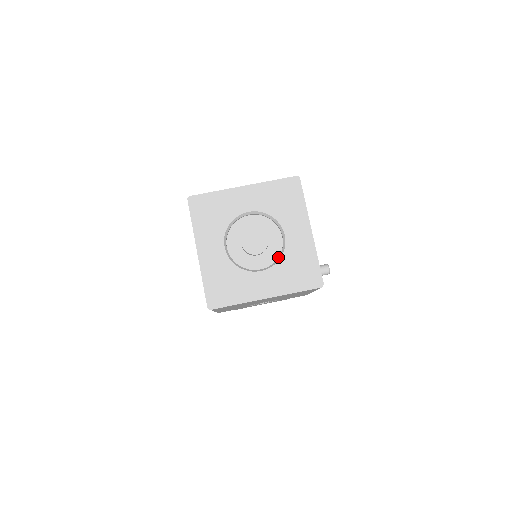
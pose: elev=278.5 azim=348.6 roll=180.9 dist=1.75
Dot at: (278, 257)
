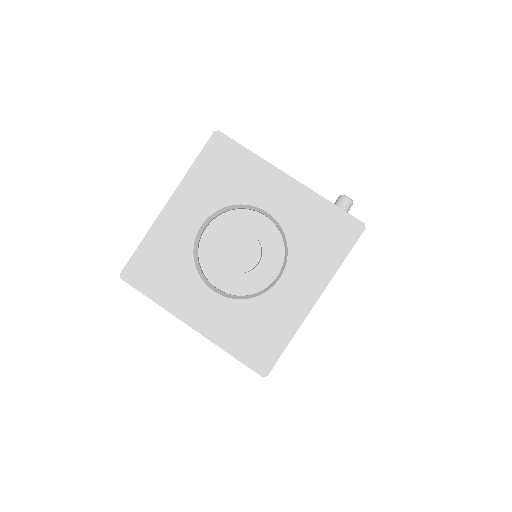
Dot at: (283, 243)
